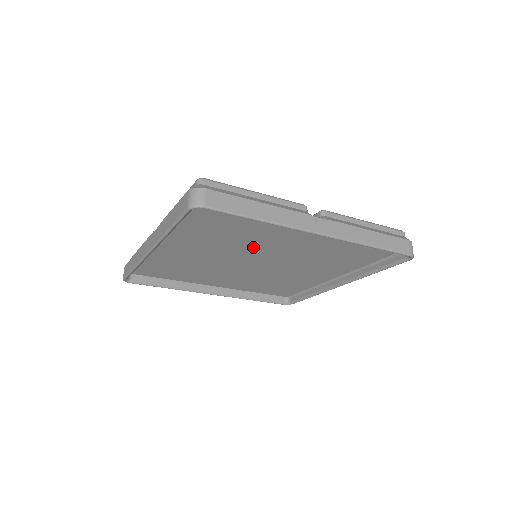
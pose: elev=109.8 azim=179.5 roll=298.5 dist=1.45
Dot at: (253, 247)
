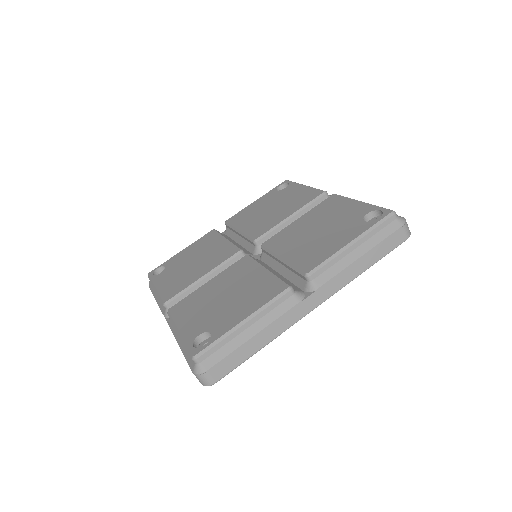
Dot at: occluded
